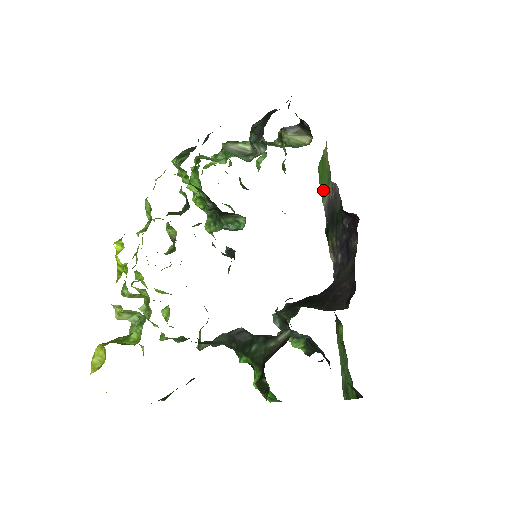
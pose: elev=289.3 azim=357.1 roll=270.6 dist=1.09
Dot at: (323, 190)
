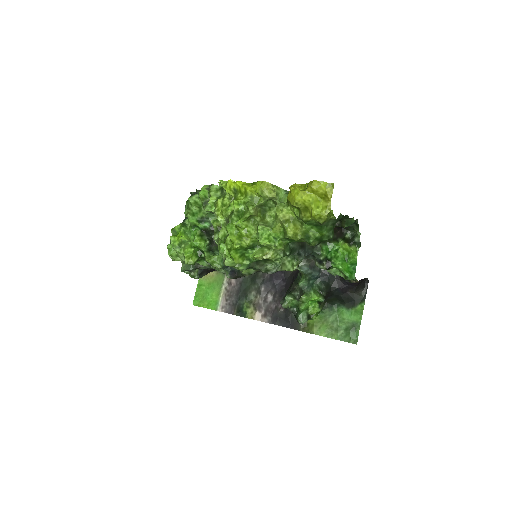
Dot at: (213, 301)
